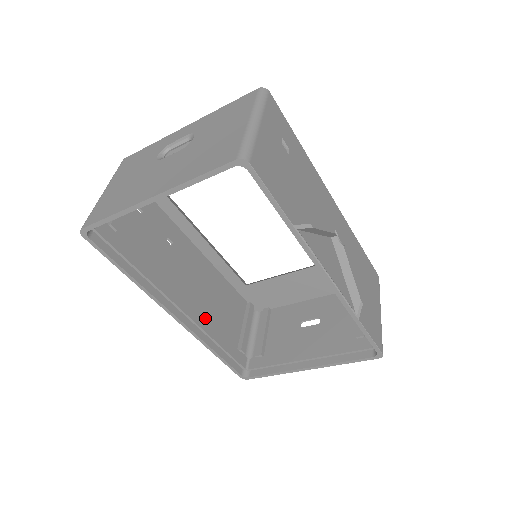
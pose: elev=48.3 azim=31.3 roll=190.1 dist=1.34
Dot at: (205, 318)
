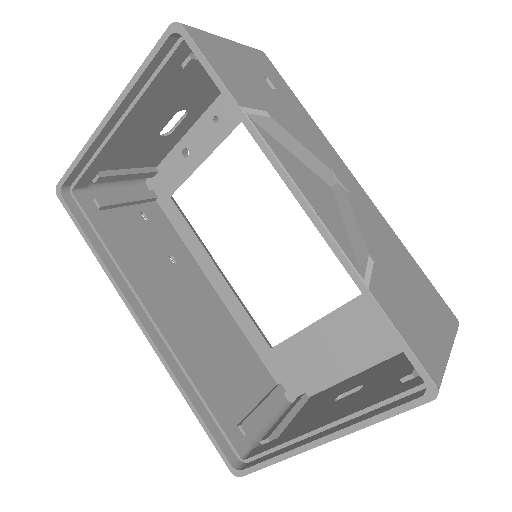
Dot at: (190, 352)
